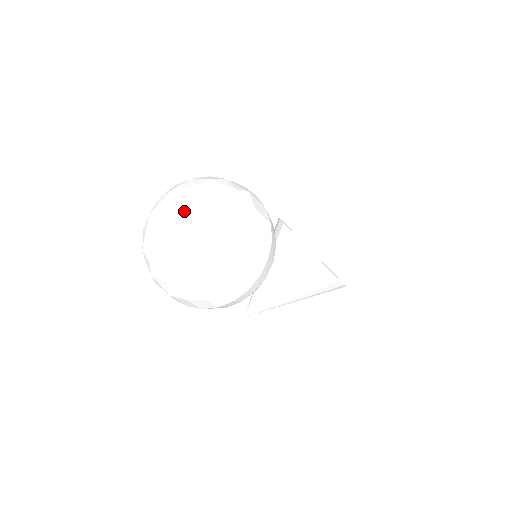
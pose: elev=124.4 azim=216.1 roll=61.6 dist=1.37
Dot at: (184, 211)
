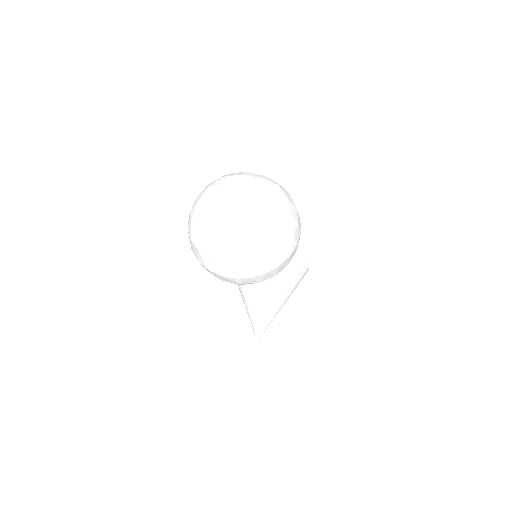
Dot at: (236, 185)
